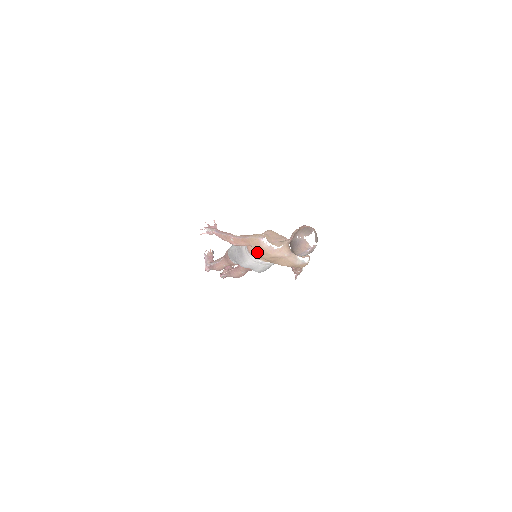
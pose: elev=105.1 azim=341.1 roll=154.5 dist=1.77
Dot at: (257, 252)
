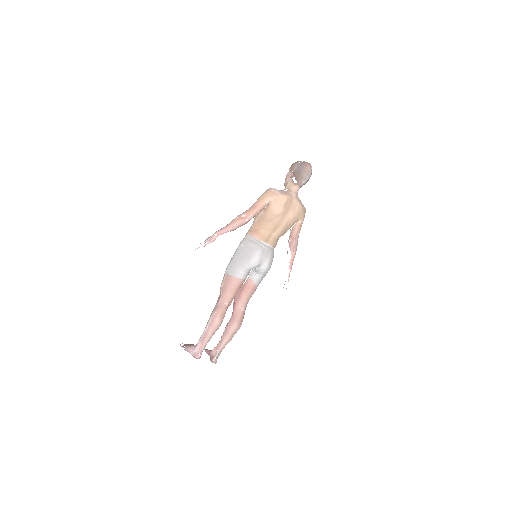
Dot at: (270, 212)
